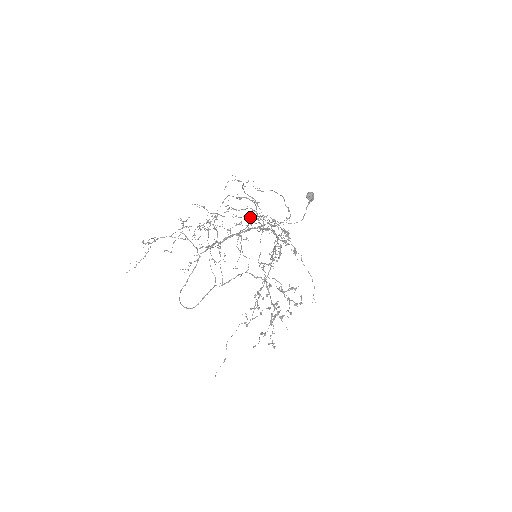
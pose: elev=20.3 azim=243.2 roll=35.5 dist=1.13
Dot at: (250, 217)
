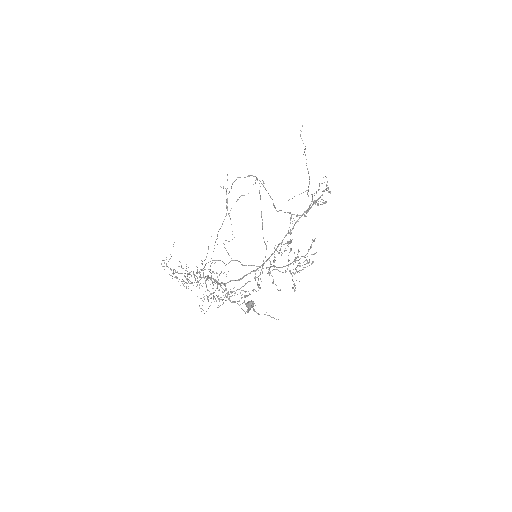
Dot at: (207, 297)
